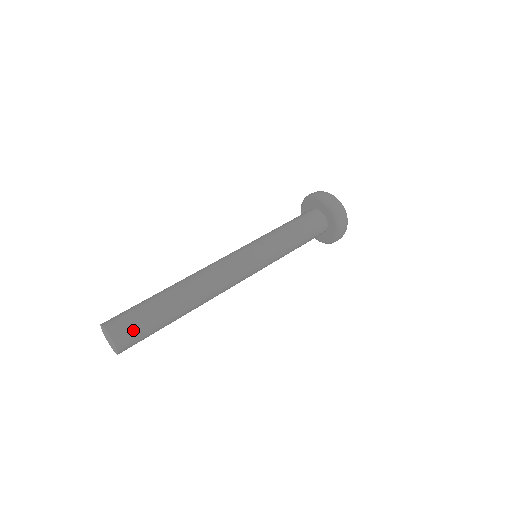
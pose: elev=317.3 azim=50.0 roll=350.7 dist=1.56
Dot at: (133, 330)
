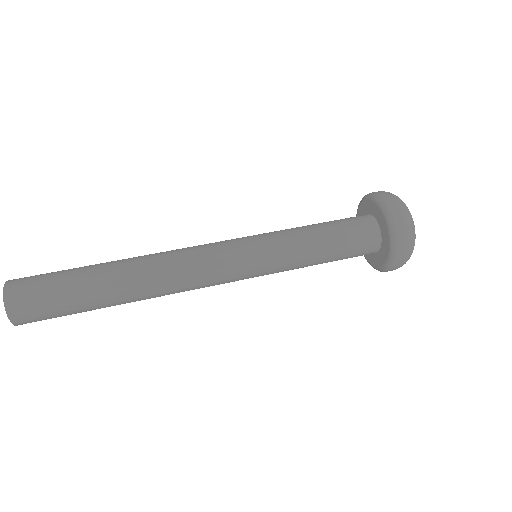
Dot at: (37, 304)
